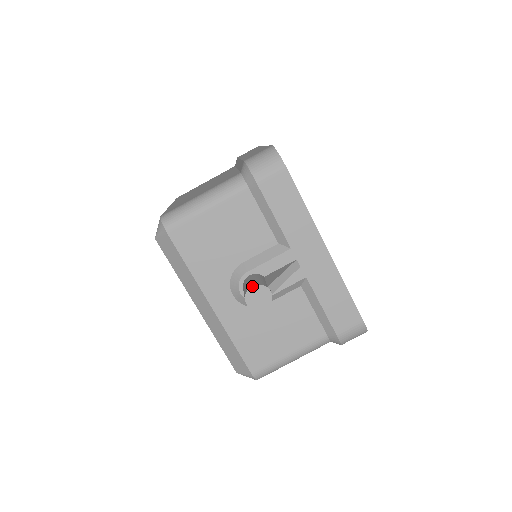
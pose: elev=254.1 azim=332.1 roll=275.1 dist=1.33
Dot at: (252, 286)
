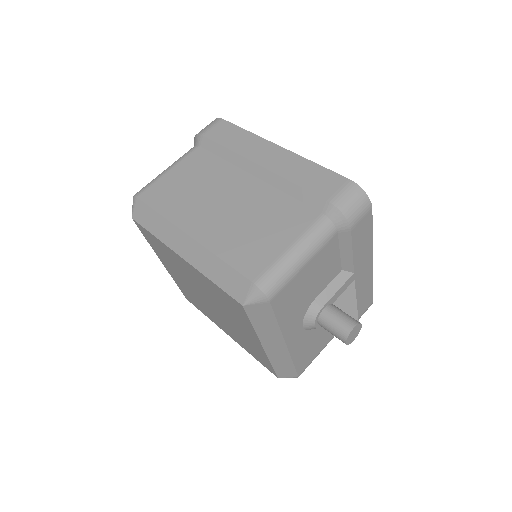
Dot at: (353, 328)
